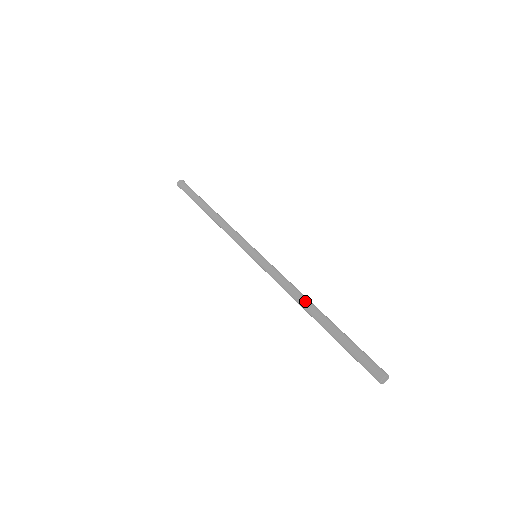
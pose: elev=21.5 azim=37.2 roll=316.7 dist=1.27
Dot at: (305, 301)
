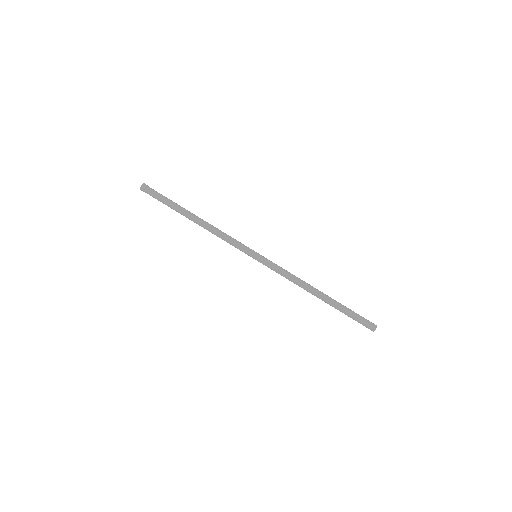
Dot at: (312, 287)
